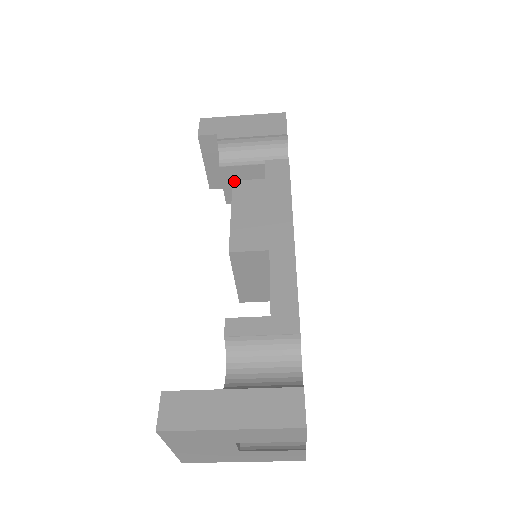
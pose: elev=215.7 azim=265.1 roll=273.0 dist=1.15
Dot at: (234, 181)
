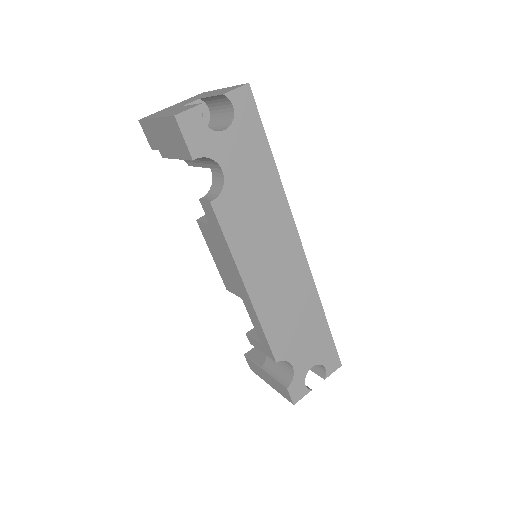
Dot at: (197, 221)
